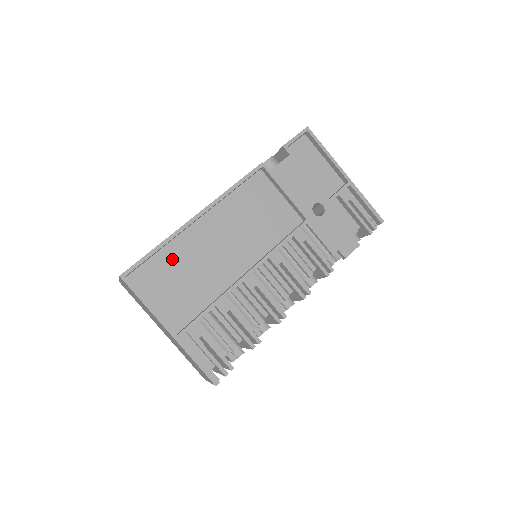
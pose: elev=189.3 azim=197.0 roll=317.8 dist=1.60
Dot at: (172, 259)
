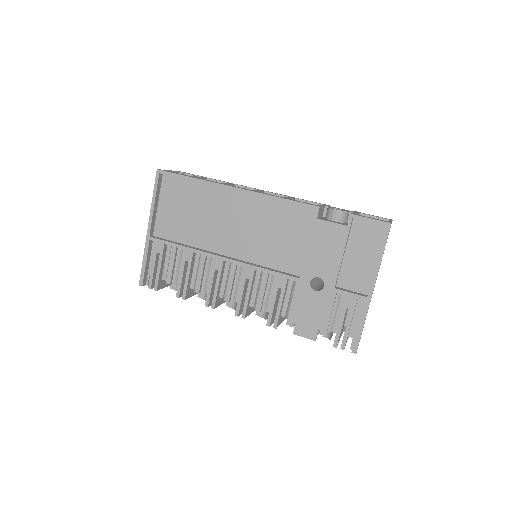
Dot at: (196, 195)
